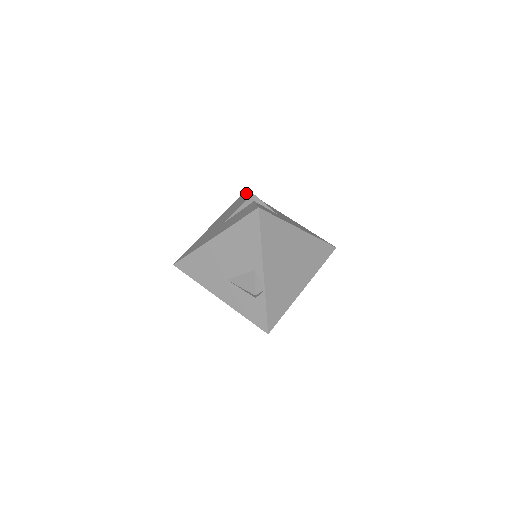
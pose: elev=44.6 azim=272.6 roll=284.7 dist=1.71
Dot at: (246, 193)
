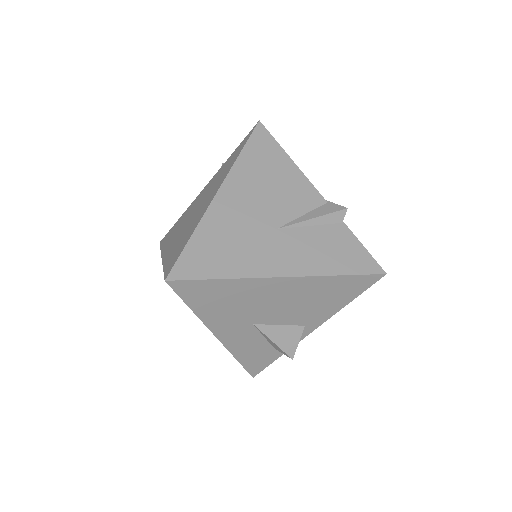
Dot at: (276, 142)
